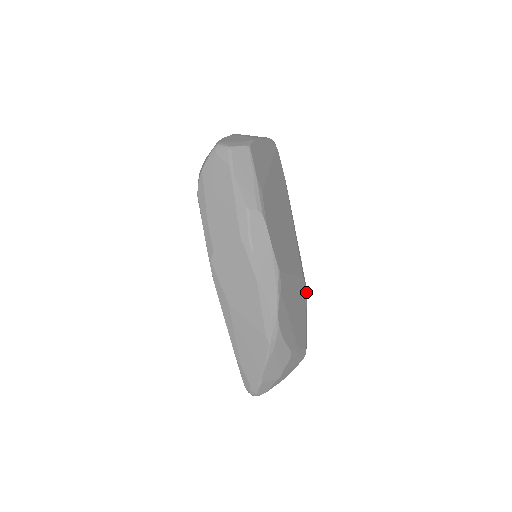
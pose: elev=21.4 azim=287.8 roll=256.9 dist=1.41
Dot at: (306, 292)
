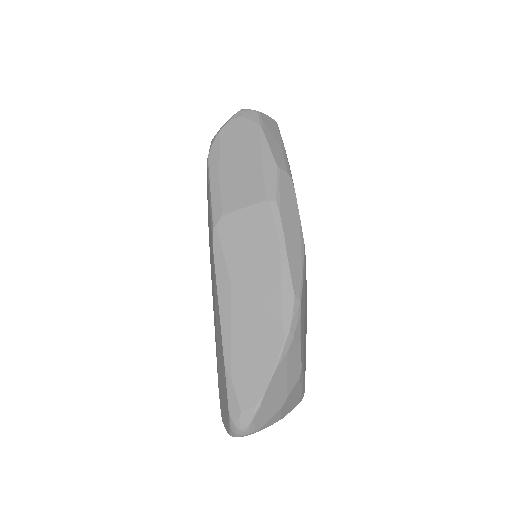
Dot at: occluded
